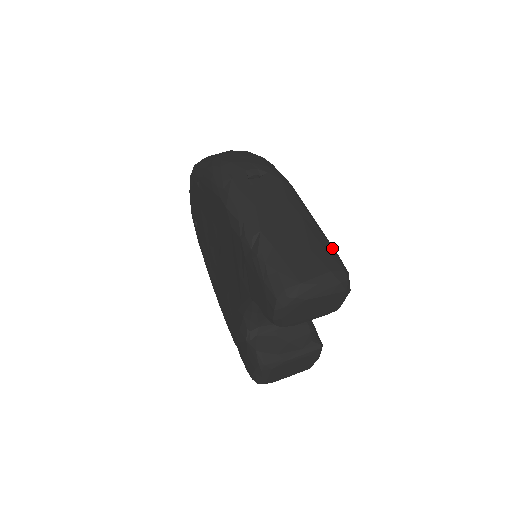
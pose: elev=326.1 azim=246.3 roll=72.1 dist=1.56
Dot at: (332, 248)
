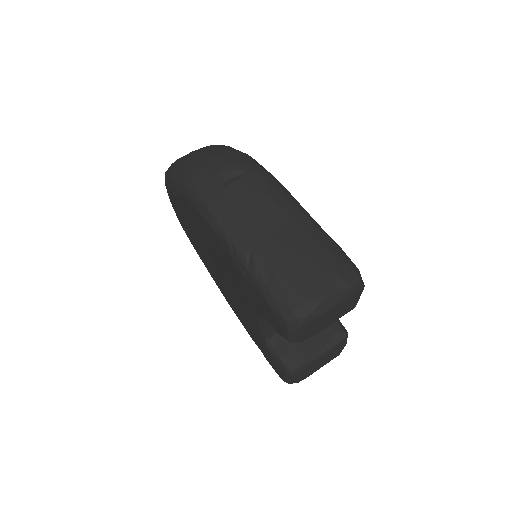
Dot at: (334, 246)
